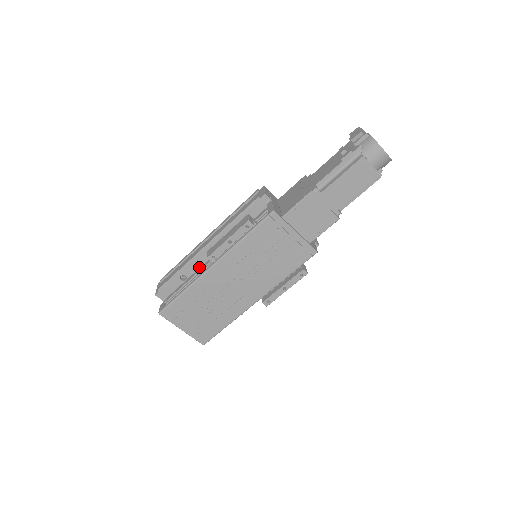
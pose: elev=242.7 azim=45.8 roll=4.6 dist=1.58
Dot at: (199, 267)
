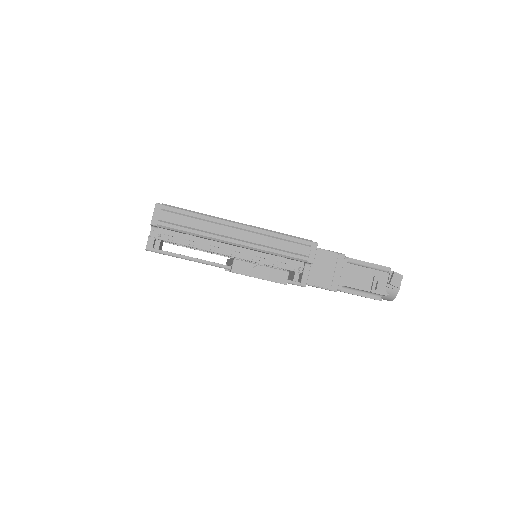
Dot at: (211, 240)
